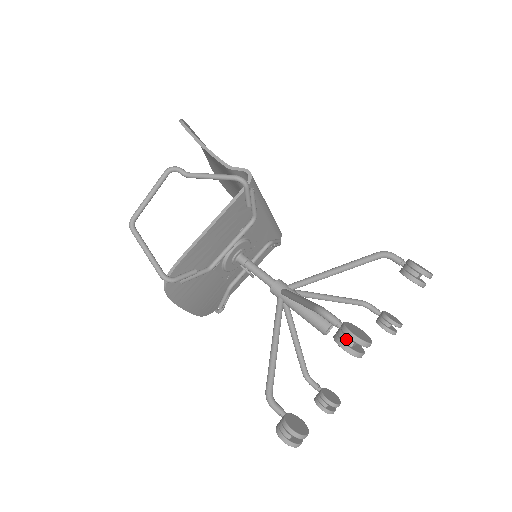
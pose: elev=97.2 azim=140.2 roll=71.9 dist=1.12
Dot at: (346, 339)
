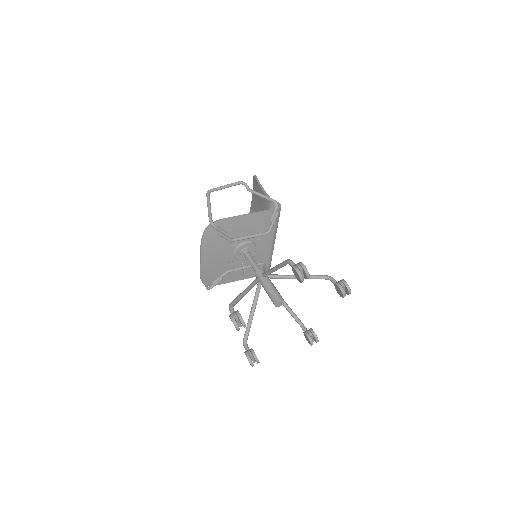
Dot at: (299, 265)
